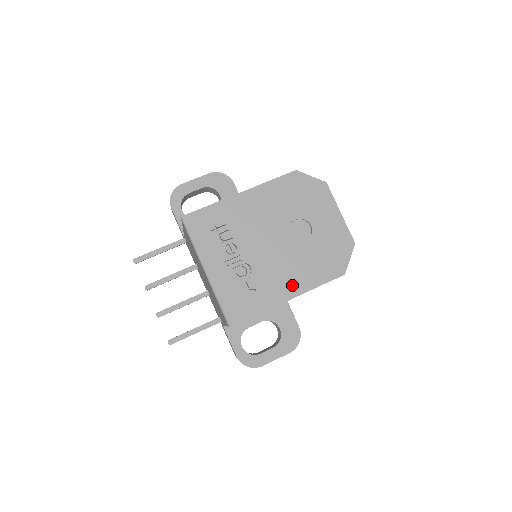
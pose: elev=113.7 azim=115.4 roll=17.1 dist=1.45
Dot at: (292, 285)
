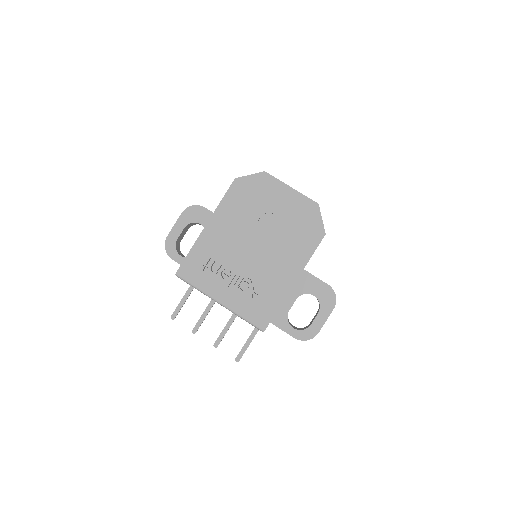
Dot at: (290, 270)
